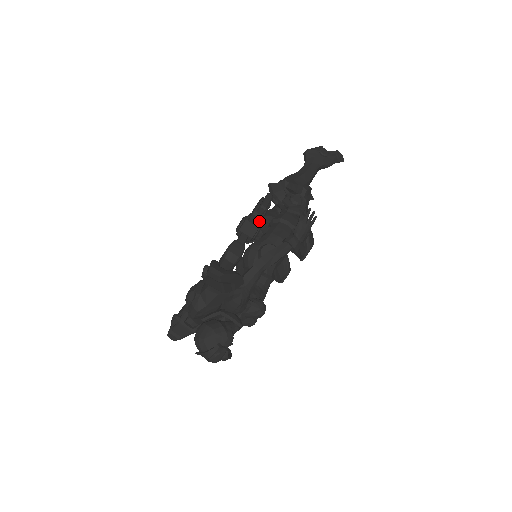
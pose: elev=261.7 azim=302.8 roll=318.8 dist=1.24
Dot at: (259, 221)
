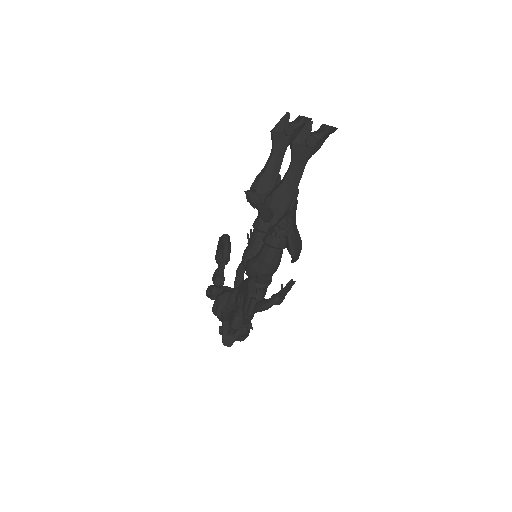
Dot at: occluded
